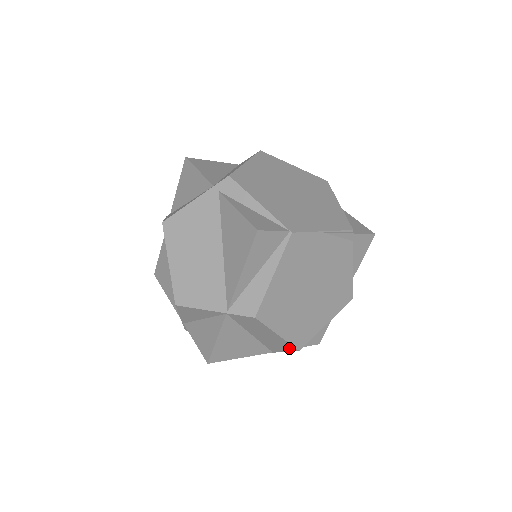
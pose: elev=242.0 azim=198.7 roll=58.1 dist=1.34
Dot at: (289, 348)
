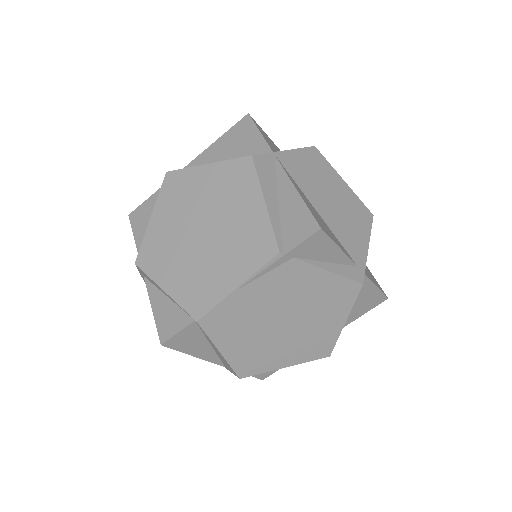
Dot at: occluded
